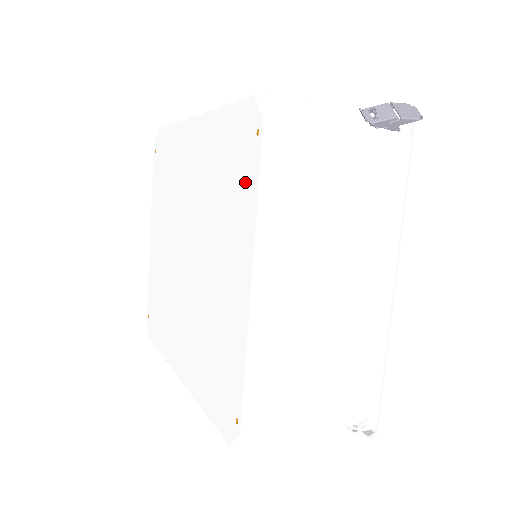
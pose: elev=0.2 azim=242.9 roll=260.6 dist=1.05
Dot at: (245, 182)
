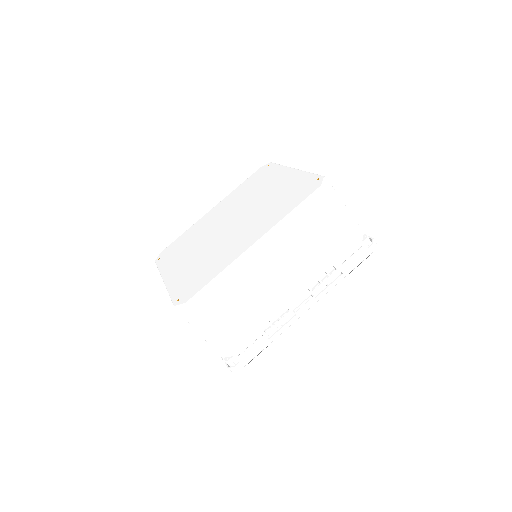
Dot at: (270, 172)
